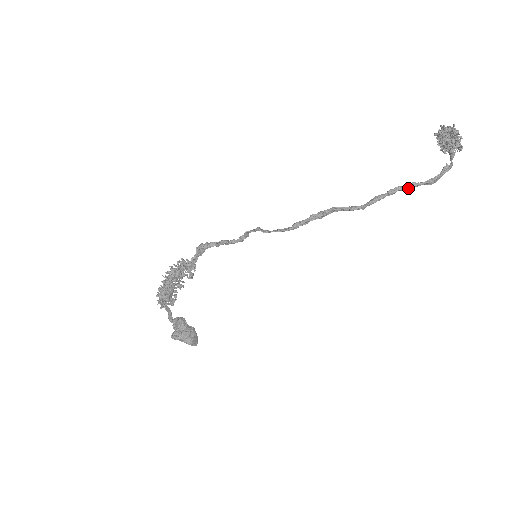
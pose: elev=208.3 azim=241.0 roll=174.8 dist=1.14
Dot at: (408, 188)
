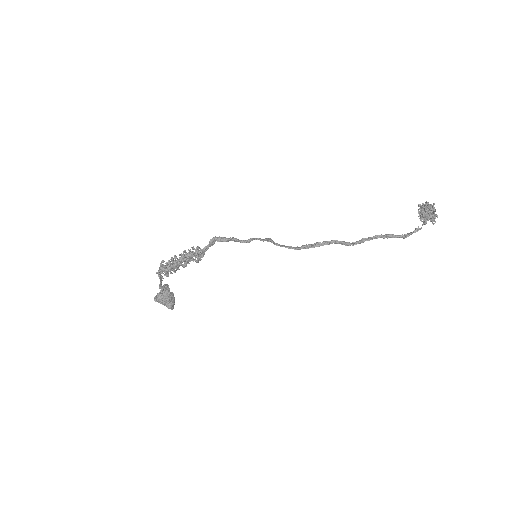
Dot at: (388, 237)
